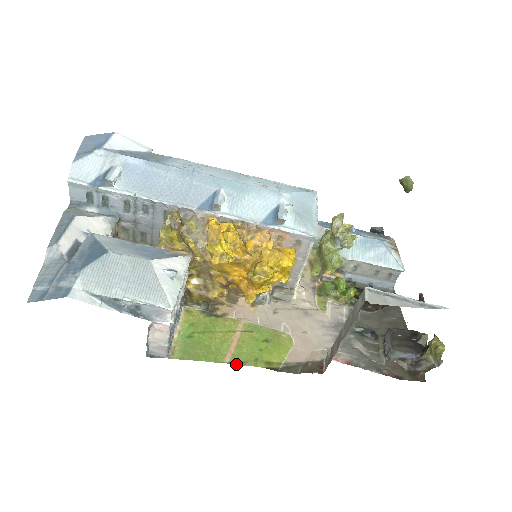
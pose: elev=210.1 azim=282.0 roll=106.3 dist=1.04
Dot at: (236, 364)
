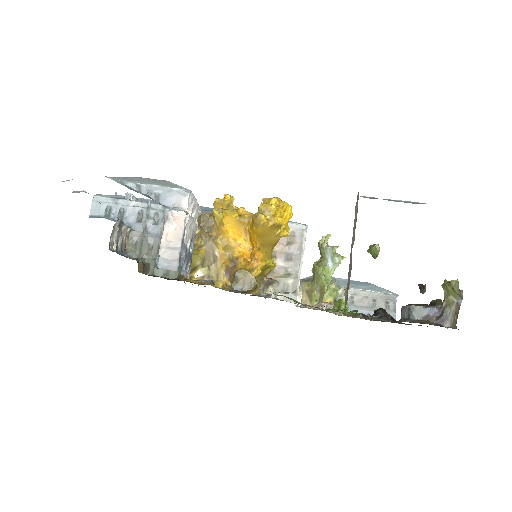
Dot at: occluded
